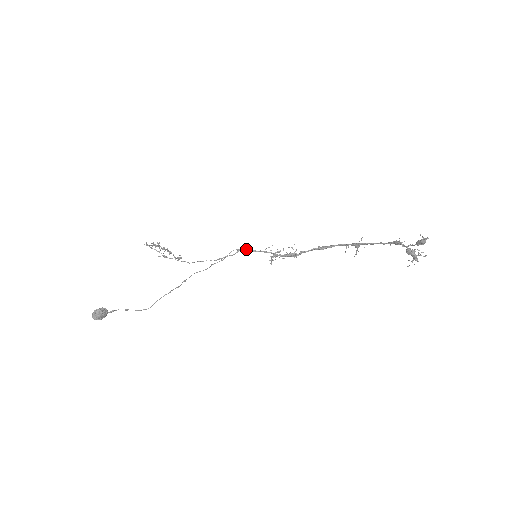
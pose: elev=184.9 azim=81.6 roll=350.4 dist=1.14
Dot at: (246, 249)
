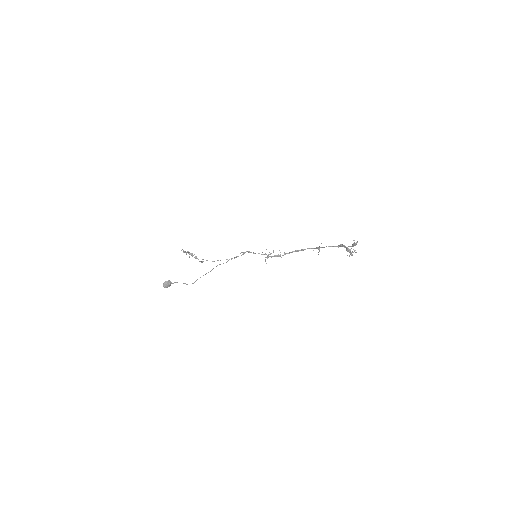
Dot at: (250, 252)
